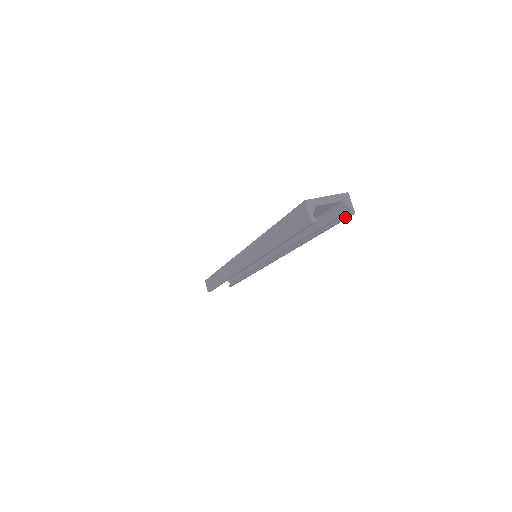
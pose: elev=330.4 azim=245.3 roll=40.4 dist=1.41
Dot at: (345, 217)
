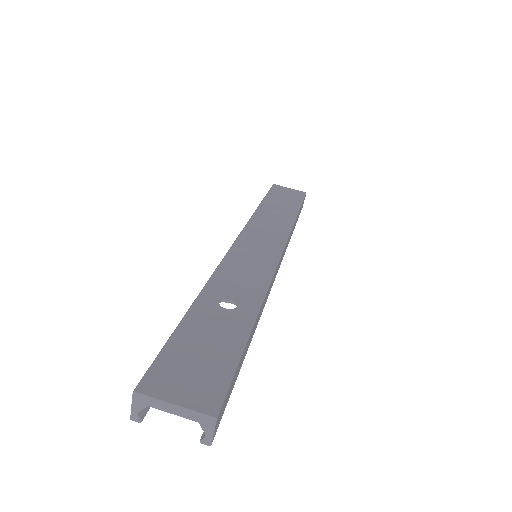
Dot at: occluded
